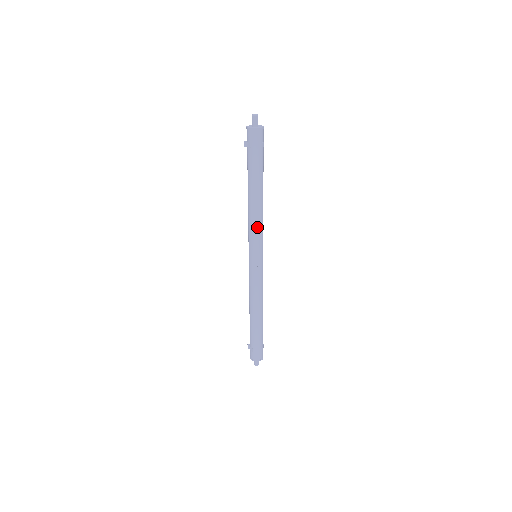
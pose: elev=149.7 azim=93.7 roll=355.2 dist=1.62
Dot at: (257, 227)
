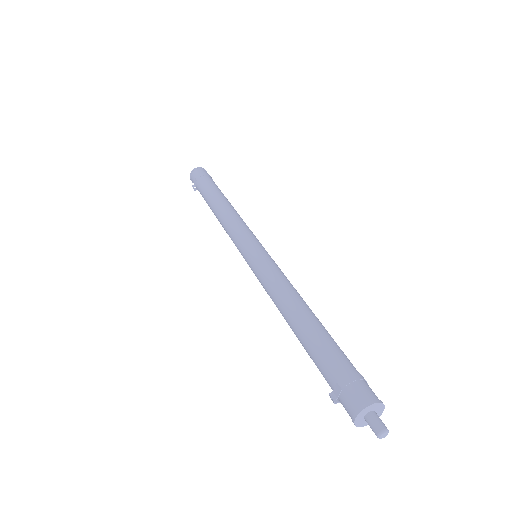
Dot at: occluded
